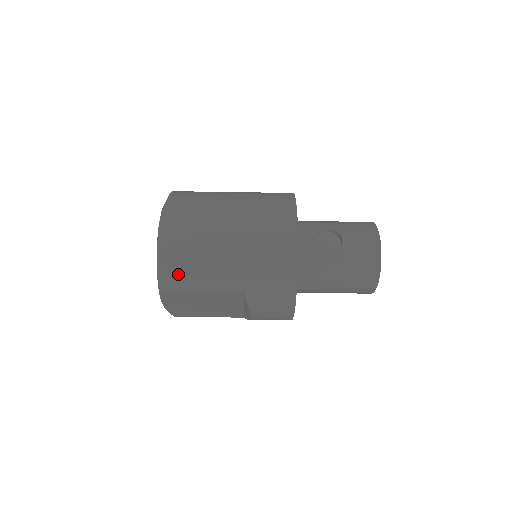
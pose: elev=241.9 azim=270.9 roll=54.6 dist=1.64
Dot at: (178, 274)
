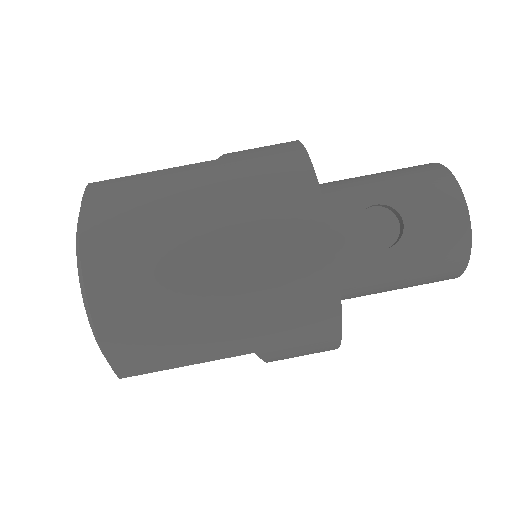
Dot at: (137, 356)
